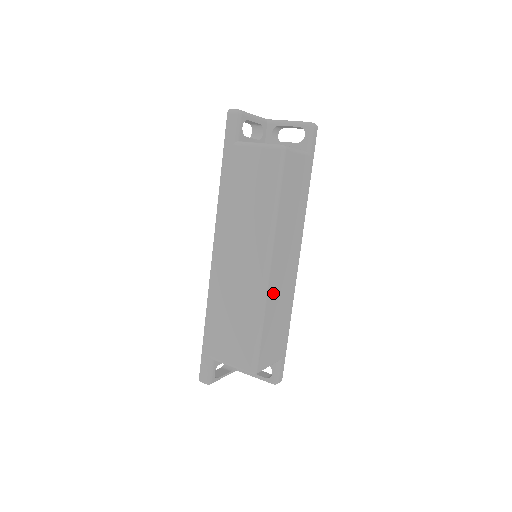
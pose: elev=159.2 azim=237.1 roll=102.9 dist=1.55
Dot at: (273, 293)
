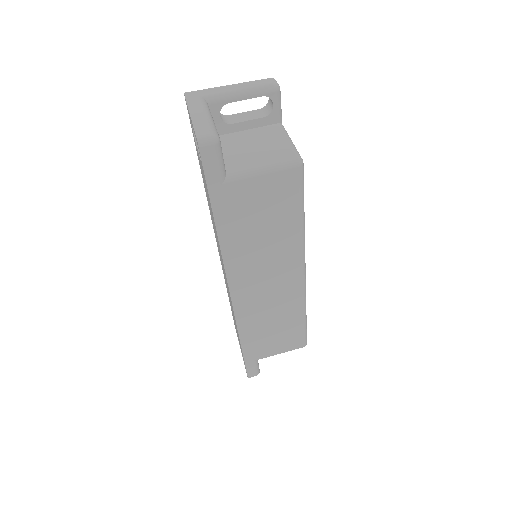
Dot at: occluded
